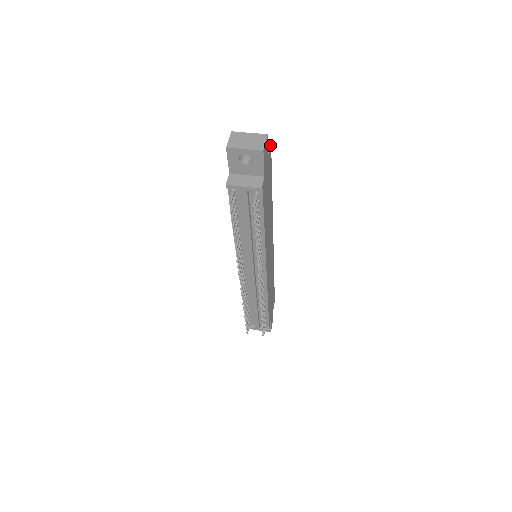
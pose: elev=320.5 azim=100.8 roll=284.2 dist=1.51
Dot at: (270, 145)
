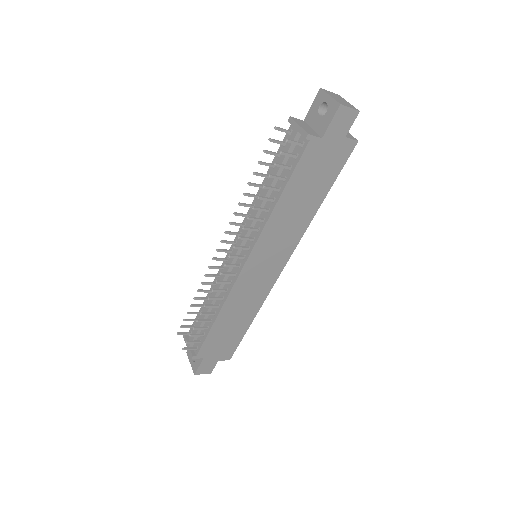
Dot at: (356, 140)
